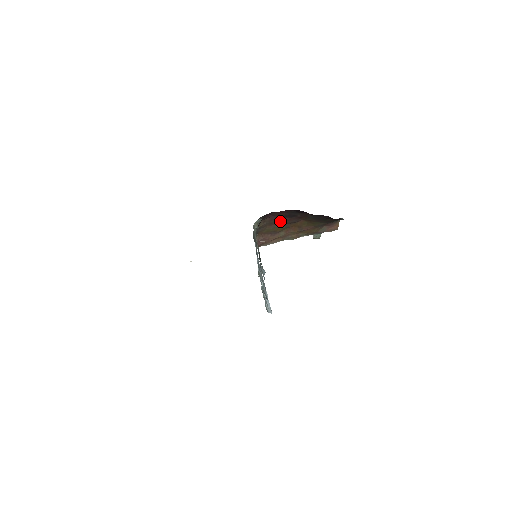
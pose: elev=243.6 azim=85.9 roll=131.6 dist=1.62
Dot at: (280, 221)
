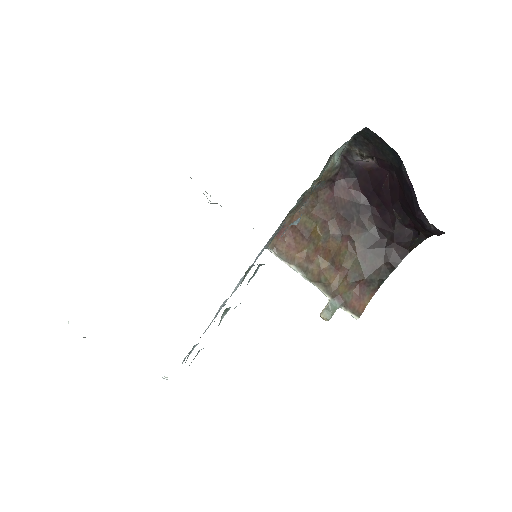
Dot at: (330, 215)
